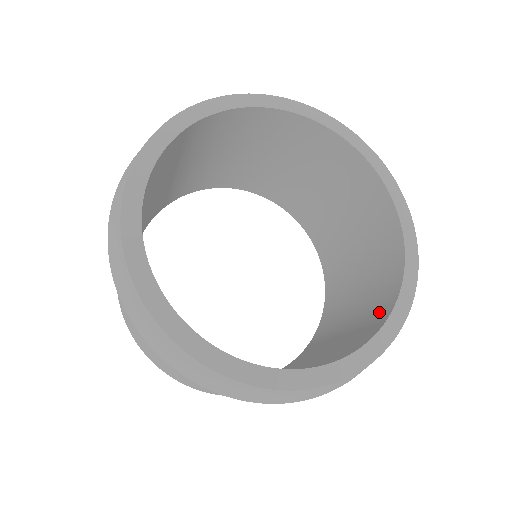
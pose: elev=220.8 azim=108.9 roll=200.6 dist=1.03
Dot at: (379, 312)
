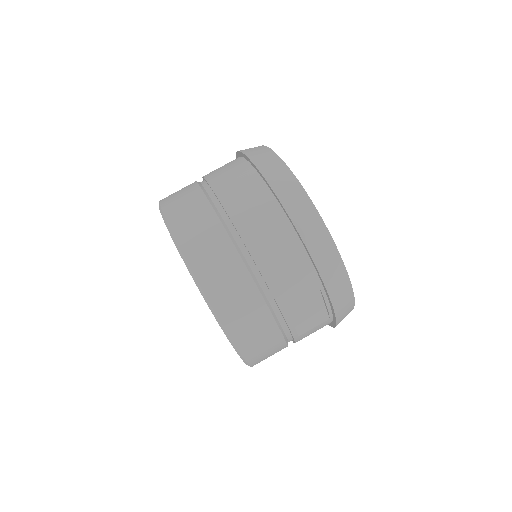
Dot at: occluded
